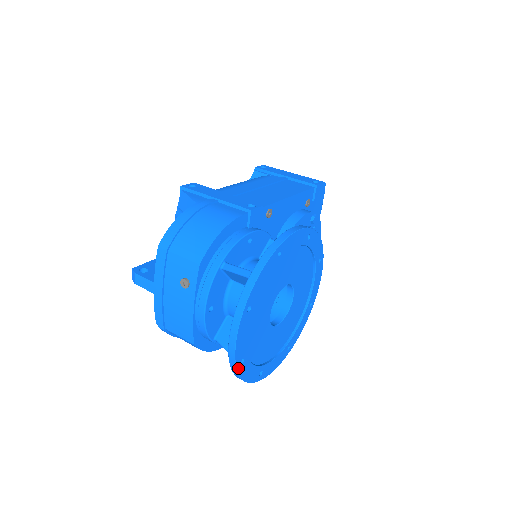
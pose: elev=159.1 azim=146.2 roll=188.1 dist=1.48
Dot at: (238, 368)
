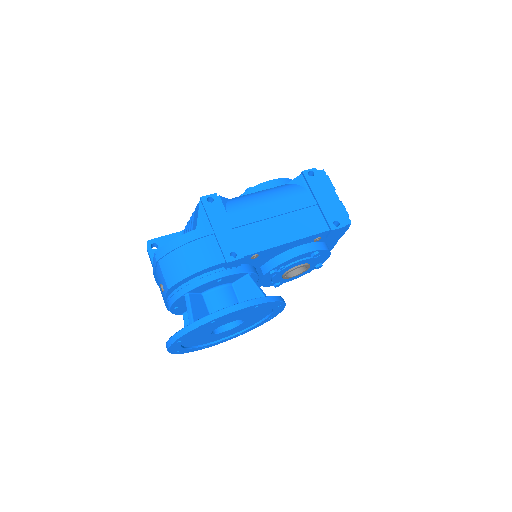
Dot at: (174, 353)
